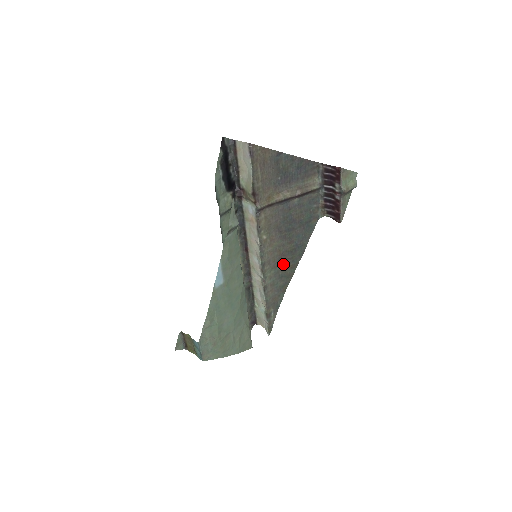
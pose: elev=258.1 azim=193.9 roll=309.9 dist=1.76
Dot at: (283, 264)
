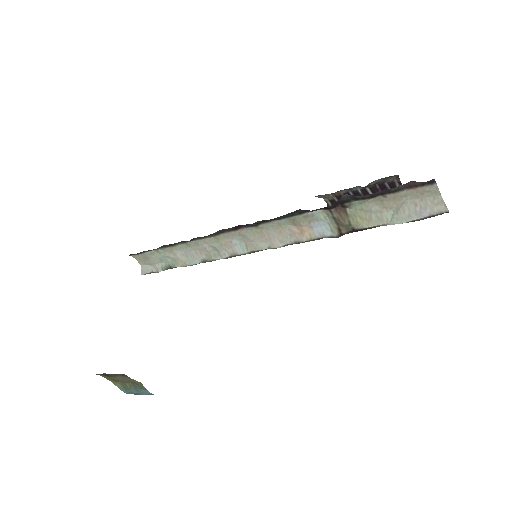
Dot at: occluded
